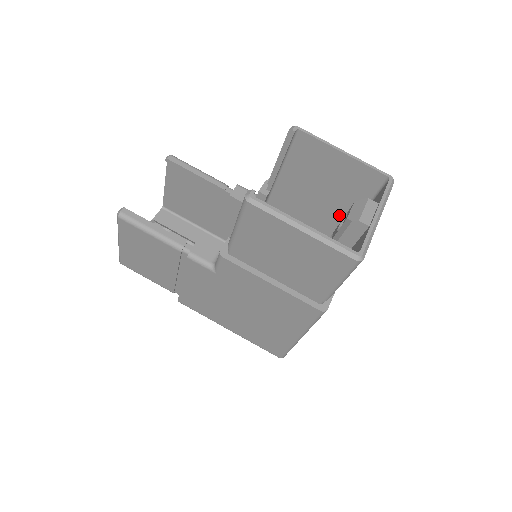
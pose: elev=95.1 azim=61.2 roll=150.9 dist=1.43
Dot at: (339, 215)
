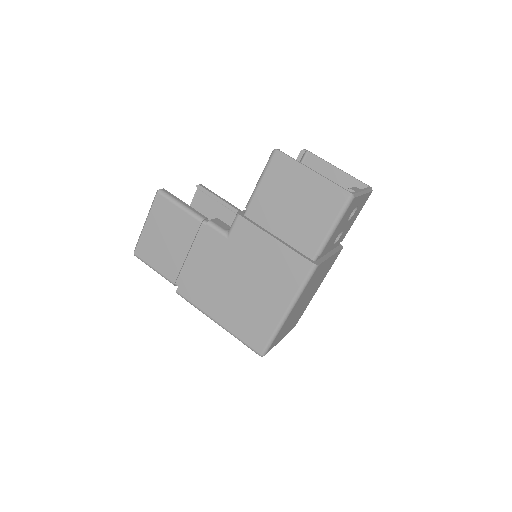
Dot at: occluded
